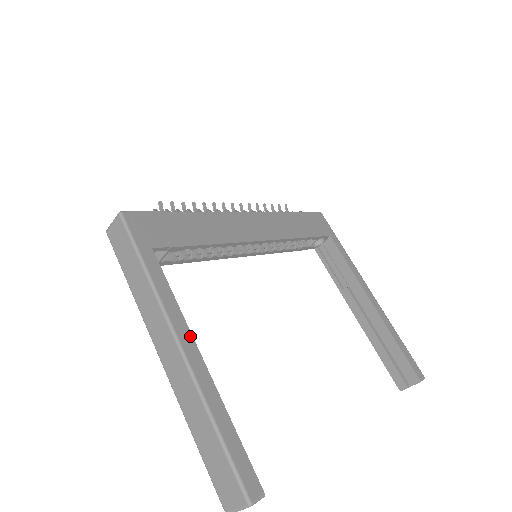
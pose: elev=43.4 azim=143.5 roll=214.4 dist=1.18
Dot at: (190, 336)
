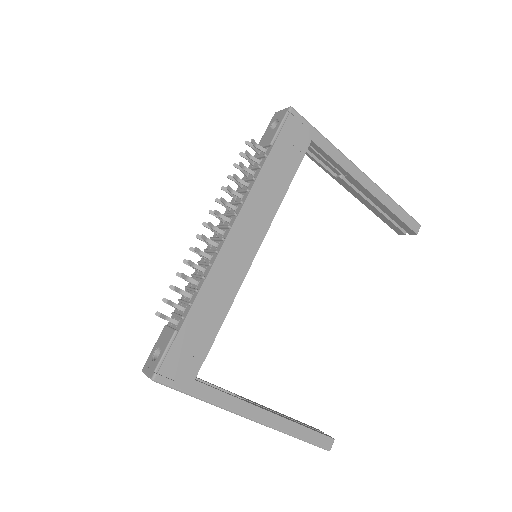
Dot at: (257, 409)
